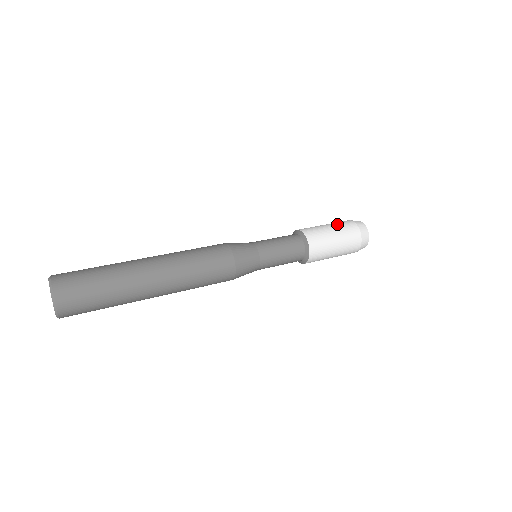
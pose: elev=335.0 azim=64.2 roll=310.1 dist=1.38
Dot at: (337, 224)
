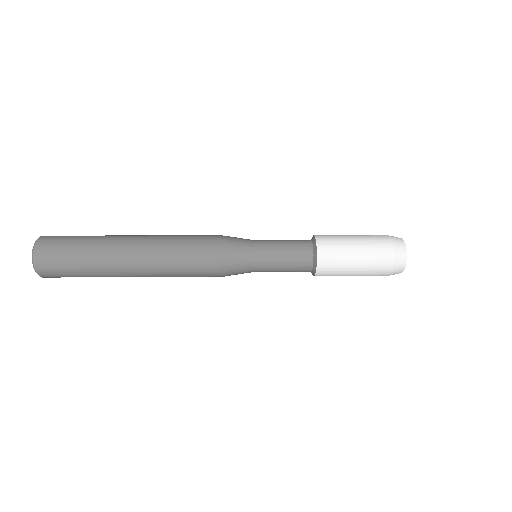
Dot at: (366, 237)
